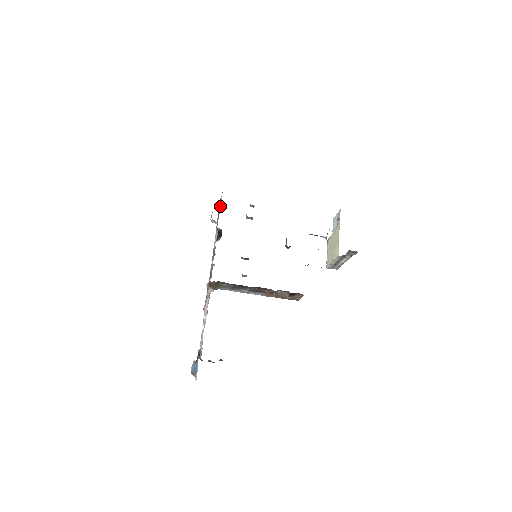
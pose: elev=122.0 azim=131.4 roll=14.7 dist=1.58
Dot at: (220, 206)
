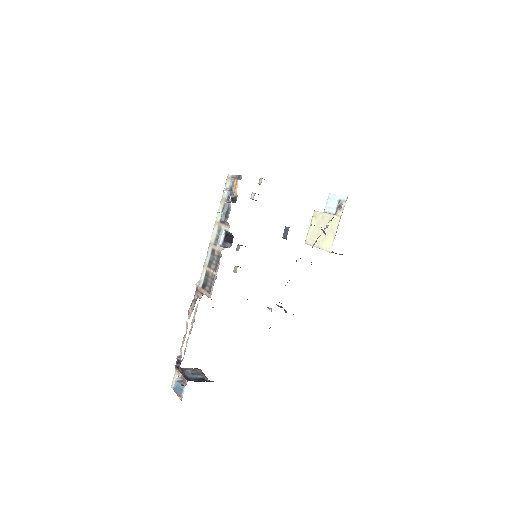
Dot at: (232, 194)
